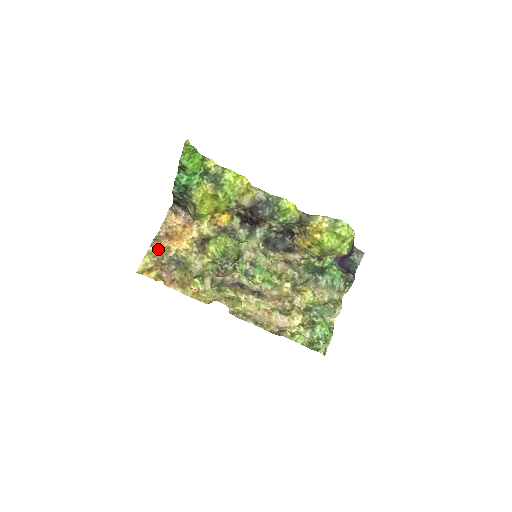
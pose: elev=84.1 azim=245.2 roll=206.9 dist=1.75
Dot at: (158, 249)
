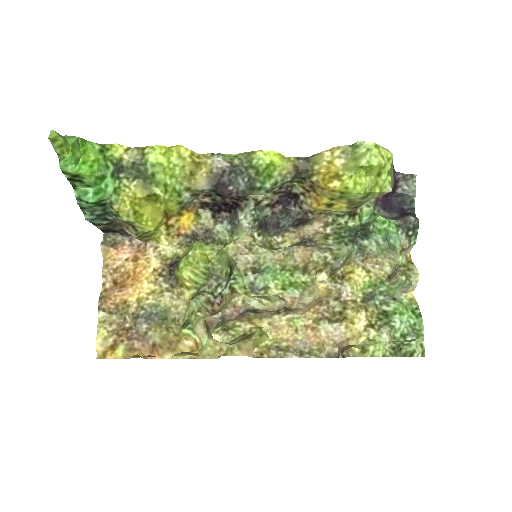
Dot at: (111, 310)
